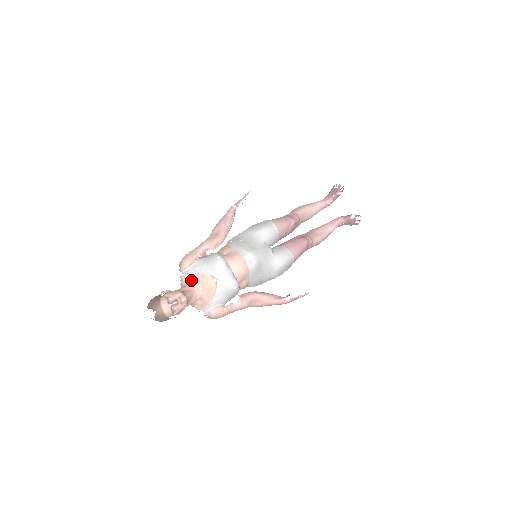
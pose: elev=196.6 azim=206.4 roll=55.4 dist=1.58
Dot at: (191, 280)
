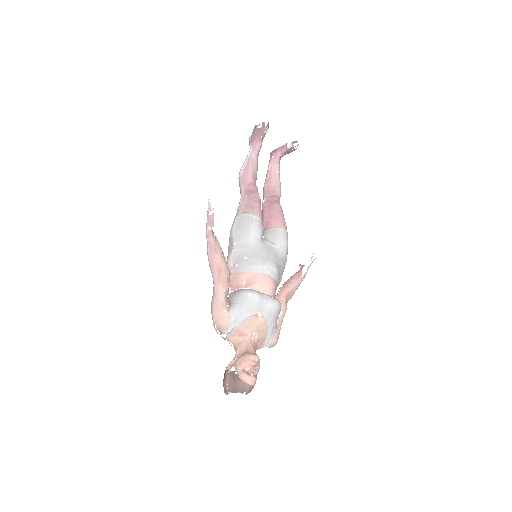
Dot at: (240, 334)
